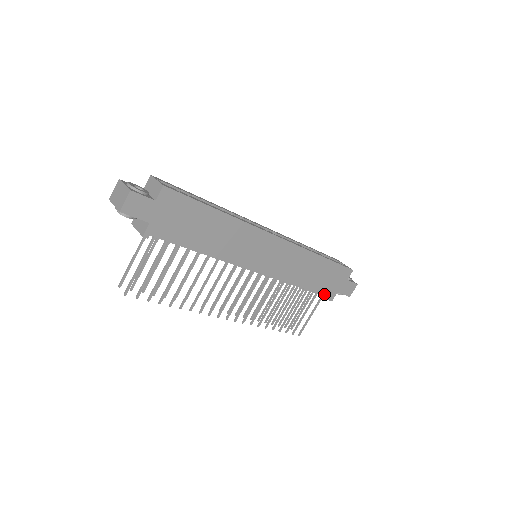
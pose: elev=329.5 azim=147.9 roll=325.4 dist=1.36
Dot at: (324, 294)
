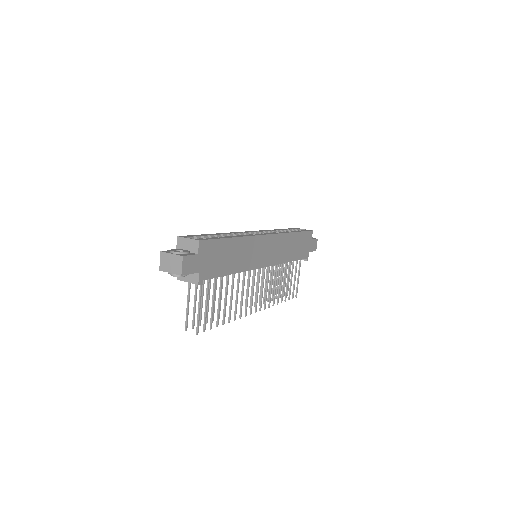
Dot at: (302, 258)
